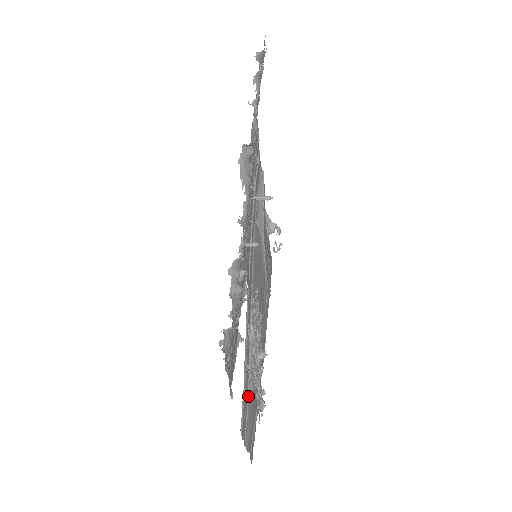
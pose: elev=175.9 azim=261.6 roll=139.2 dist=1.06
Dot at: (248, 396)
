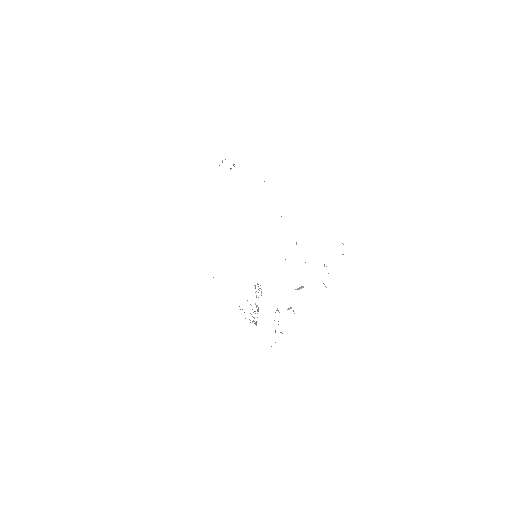
Dot at: occluded
